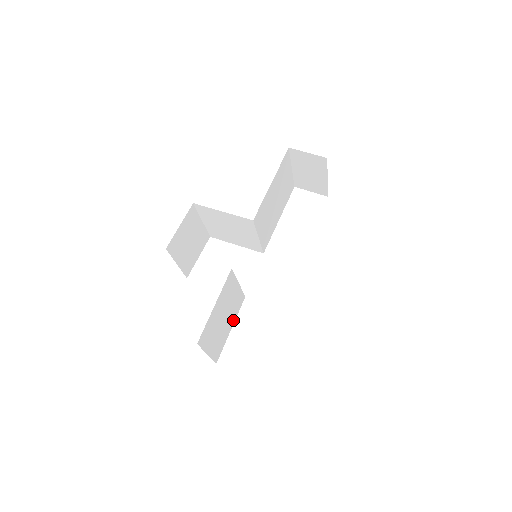
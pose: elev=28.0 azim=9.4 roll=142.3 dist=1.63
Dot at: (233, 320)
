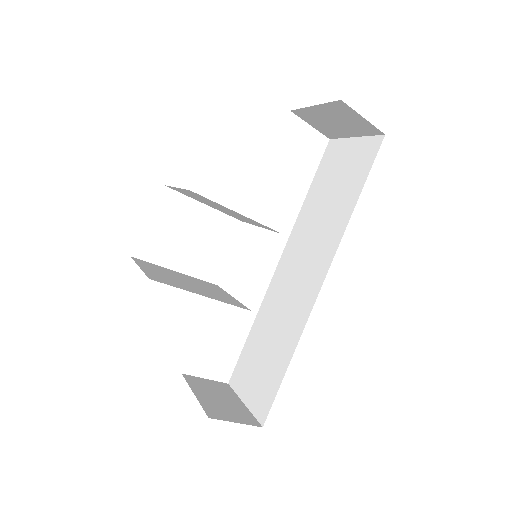
Dot at: occluded
